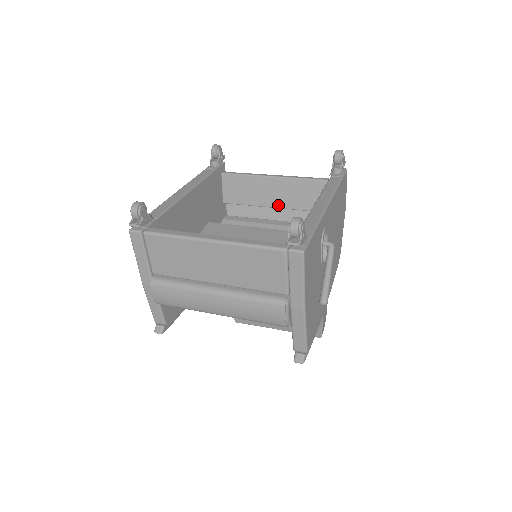
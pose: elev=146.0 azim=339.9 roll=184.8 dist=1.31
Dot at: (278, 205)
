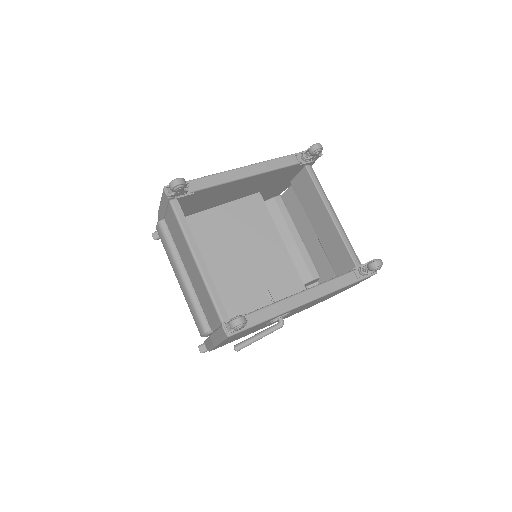
Dot at: (317, 231)
